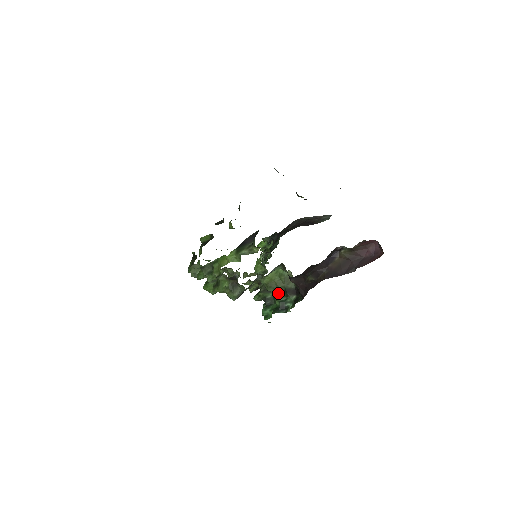
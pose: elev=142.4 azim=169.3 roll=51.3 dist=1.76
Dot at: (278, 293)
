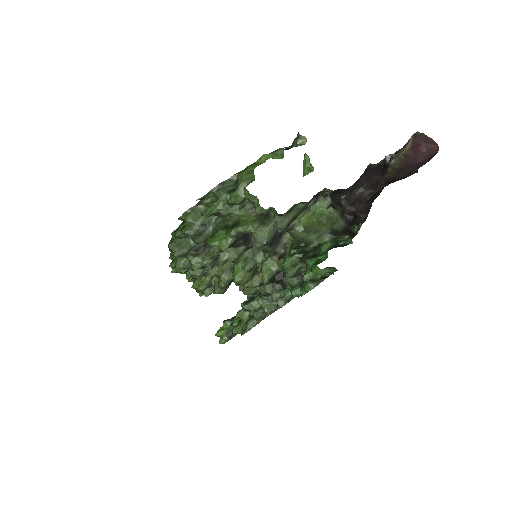
Dot at: (320, 242)
